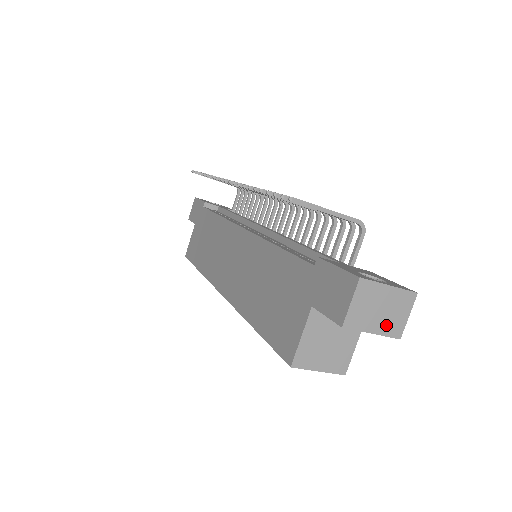
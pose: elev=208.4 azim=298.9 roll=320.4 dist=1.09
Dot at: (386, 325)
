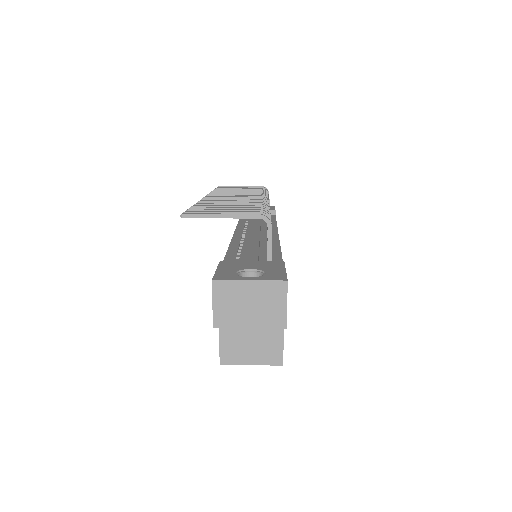
Dot at: (263, 318)
